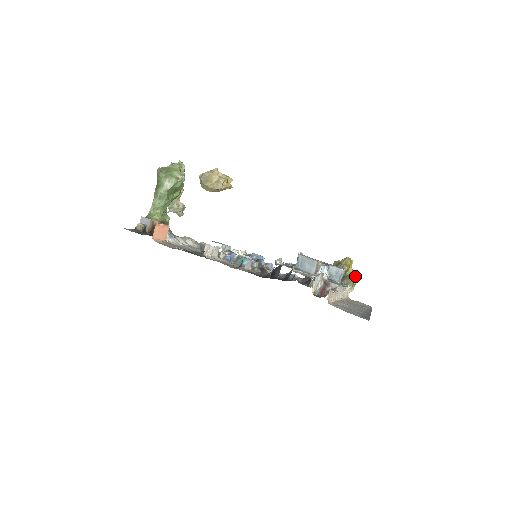
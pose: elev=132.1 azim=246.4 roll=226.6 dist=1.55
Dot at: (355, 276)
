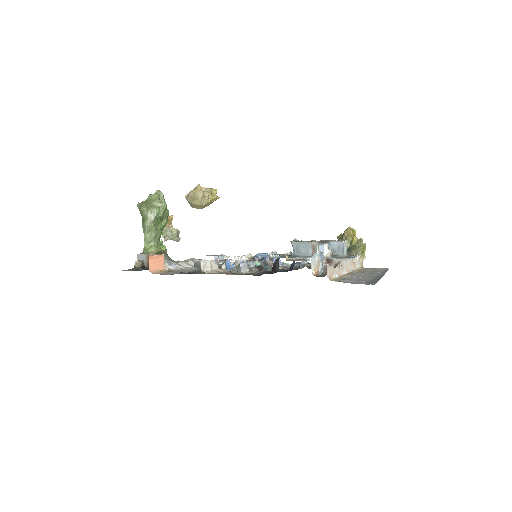
Dot at: (361, 244)
